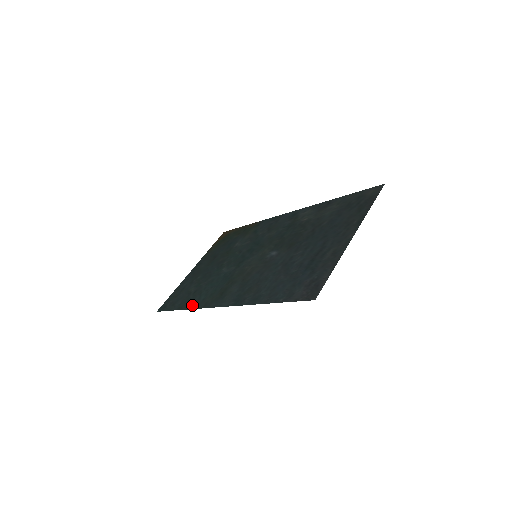
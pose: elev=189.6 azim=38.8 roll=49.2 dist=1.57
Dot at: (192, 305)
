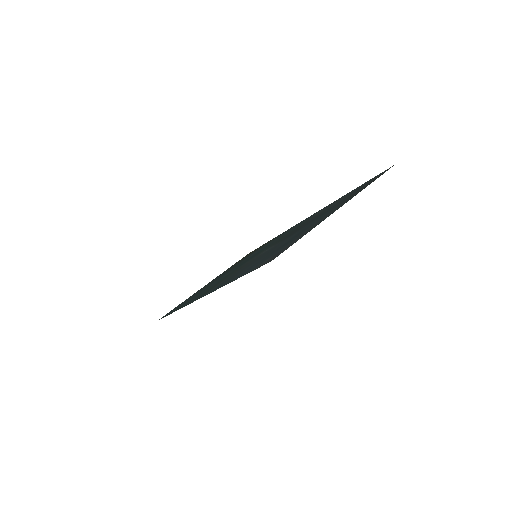
Dot at: (183, 306)
